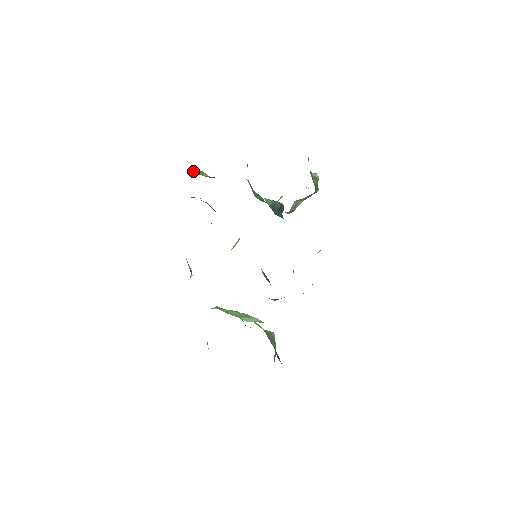
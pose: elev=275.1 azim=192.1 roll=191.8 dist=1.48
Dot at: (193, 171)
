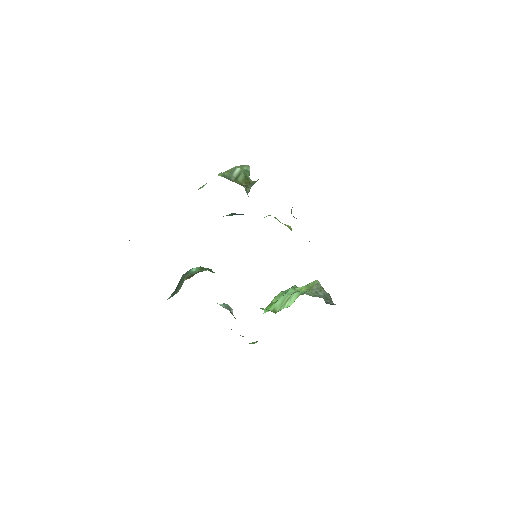
Dot at: occluded
